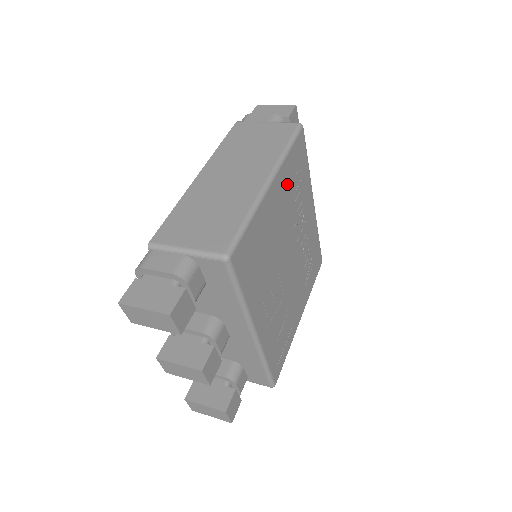
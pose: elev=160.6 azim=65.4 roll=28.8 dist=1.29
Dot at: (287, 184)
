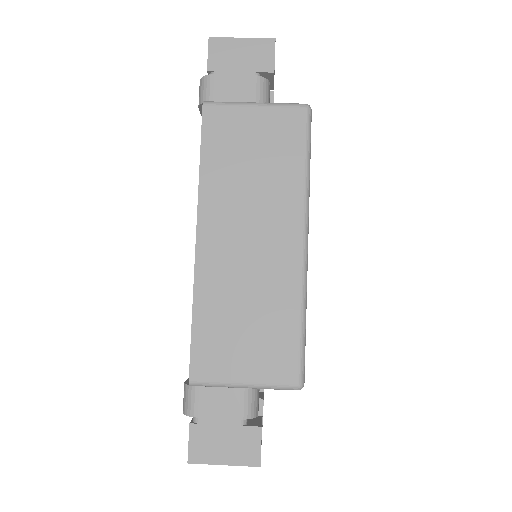
Dot at: occluded
